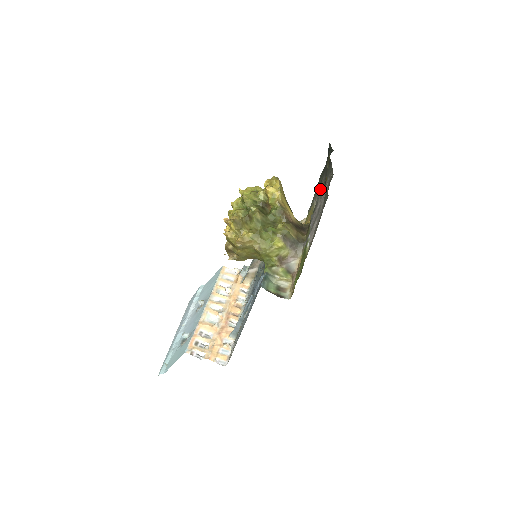
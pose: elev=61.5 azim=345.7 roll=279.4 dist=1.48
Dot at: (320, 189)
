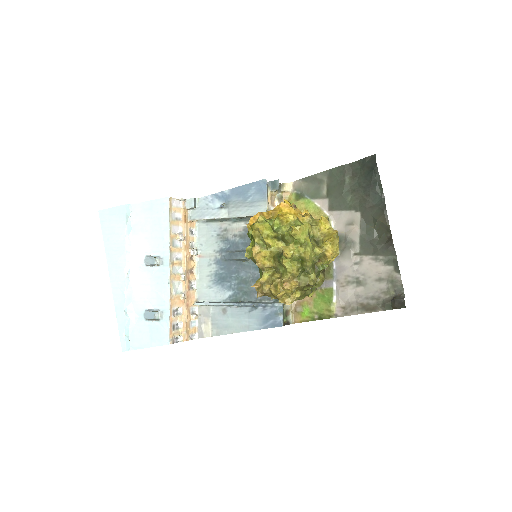
Dot at: (357, 237)
